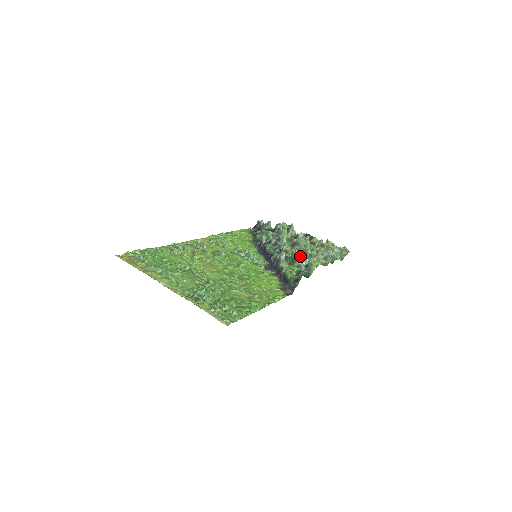
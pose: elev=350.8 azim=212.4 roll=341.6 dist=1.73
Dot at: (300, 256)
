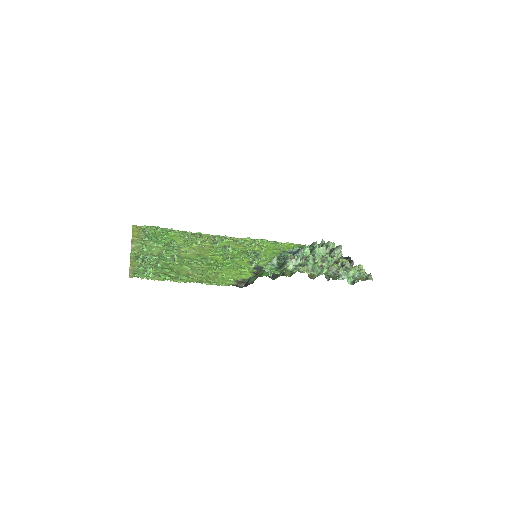
Dot at: (288, 262)
